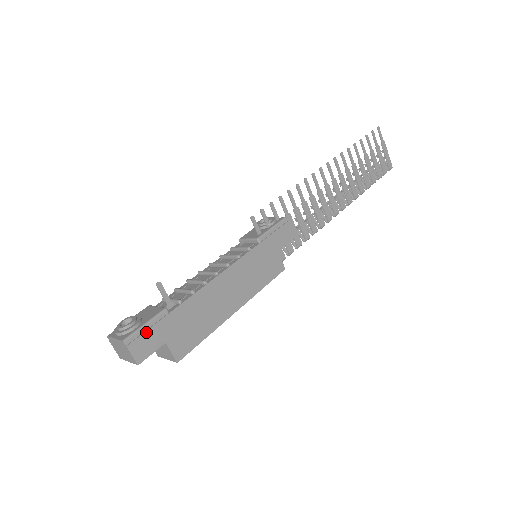
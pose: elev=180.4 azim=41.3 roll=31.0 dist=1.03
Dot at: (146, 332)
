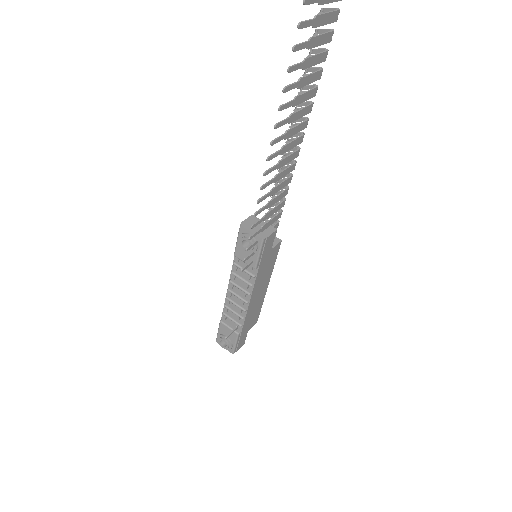
Dot at: (238, 344)
